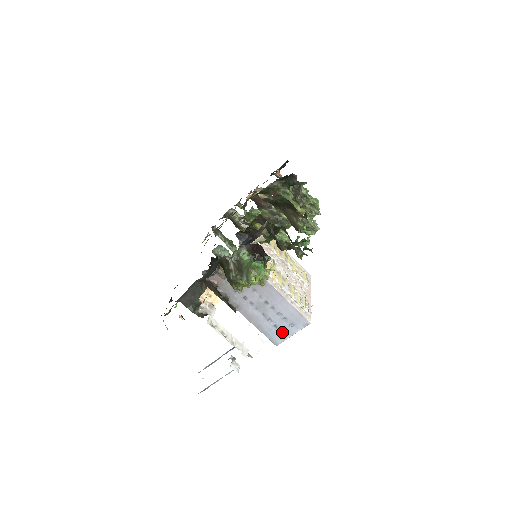
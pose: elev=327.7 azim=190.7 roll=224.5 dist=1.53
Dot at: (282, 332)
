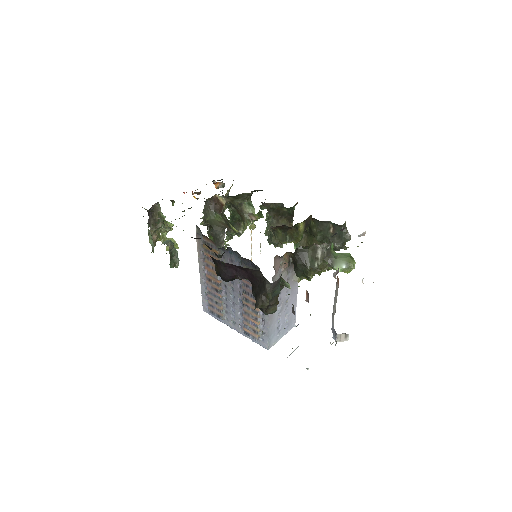
Dot at: (277, 334)
